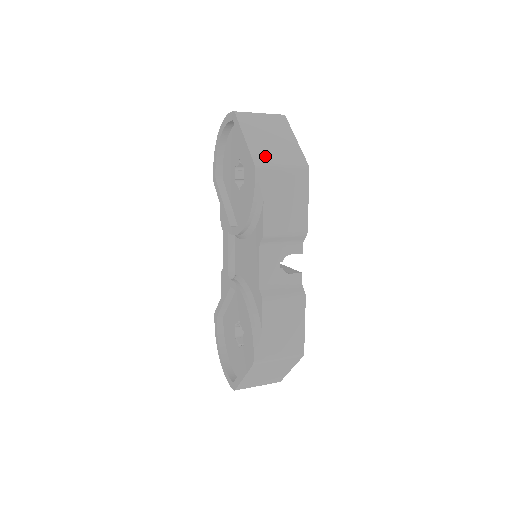
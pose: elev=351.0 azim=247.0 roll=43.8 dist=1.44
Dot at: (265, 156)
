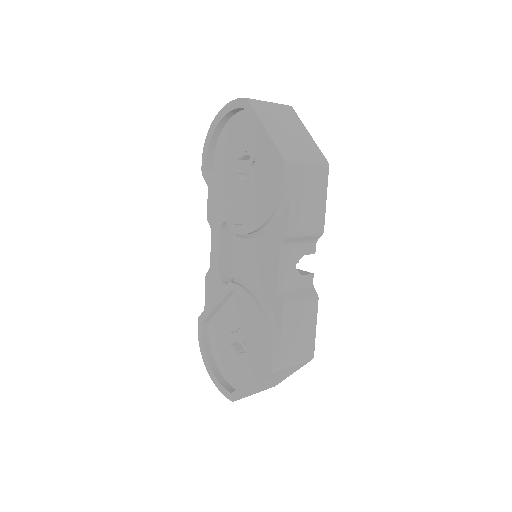
Dot at: (289, 150)
